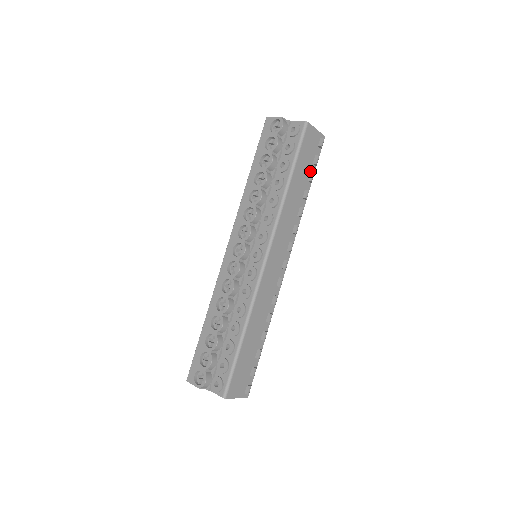
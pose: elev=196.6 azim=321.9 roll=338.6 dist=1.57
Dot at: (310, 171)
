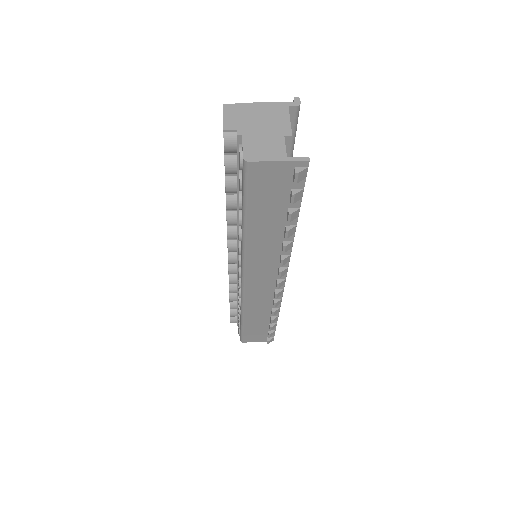
Dot at: (288, 207)
